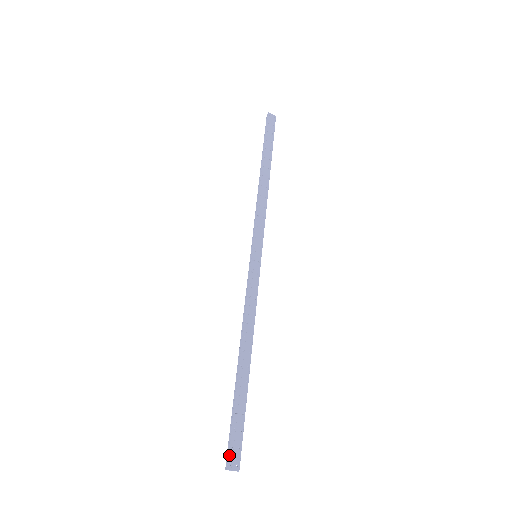
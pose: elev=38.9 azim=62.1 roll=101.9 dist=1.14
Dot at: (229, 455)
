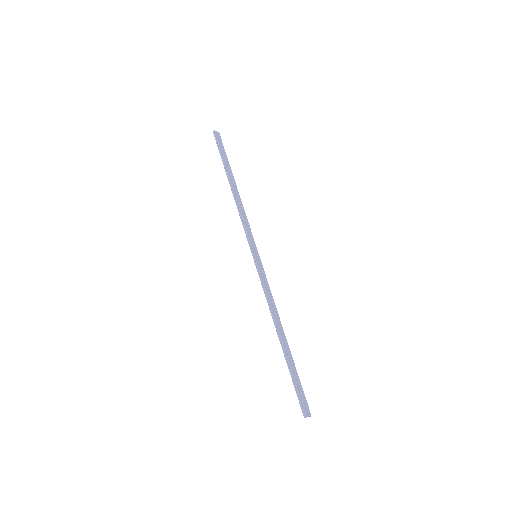
Dot at: (303, 407)
